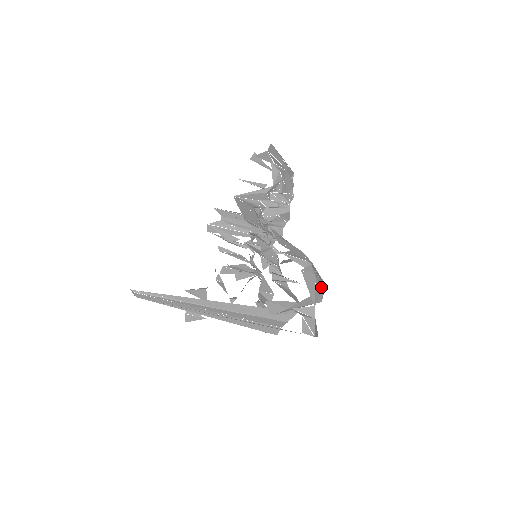
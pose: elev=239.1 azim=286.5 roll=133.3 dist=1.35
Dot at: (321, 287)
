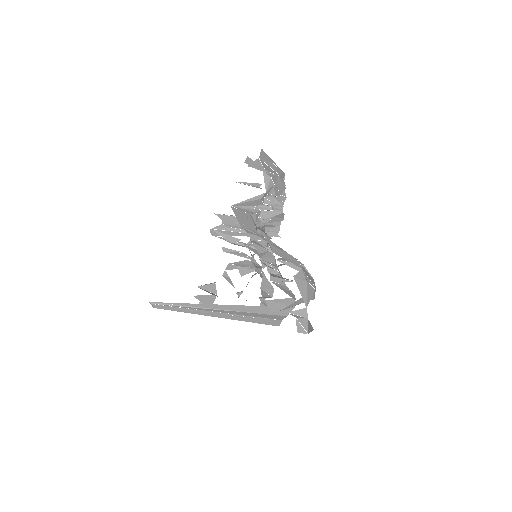
Dot at: (312, 289)
